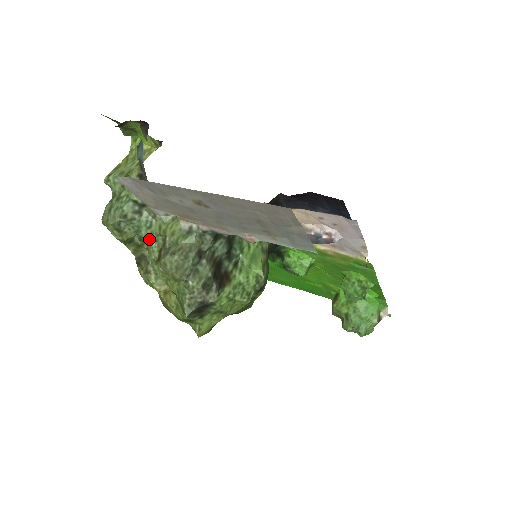
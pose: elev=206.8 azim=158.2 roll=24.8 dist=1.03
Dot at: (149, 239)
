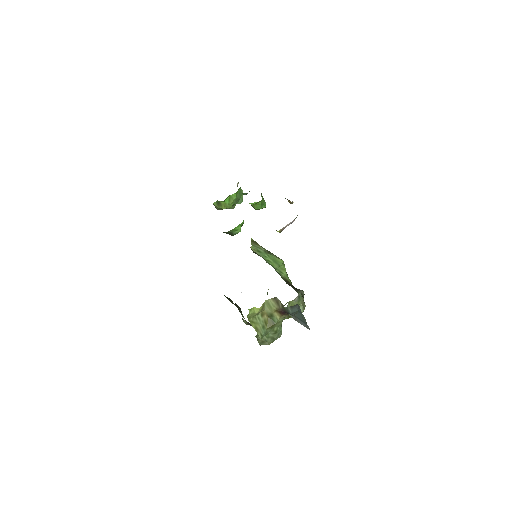
Dot at: occluded
